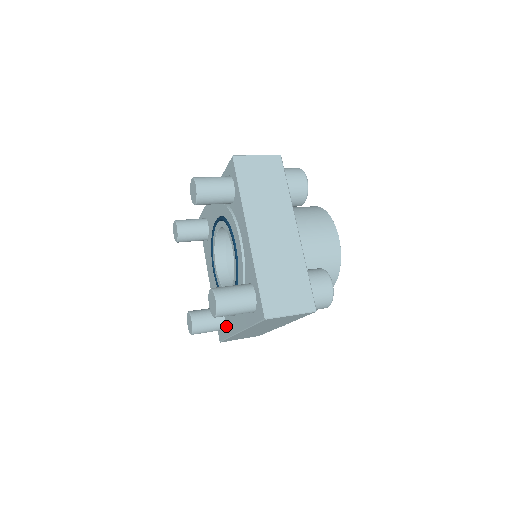
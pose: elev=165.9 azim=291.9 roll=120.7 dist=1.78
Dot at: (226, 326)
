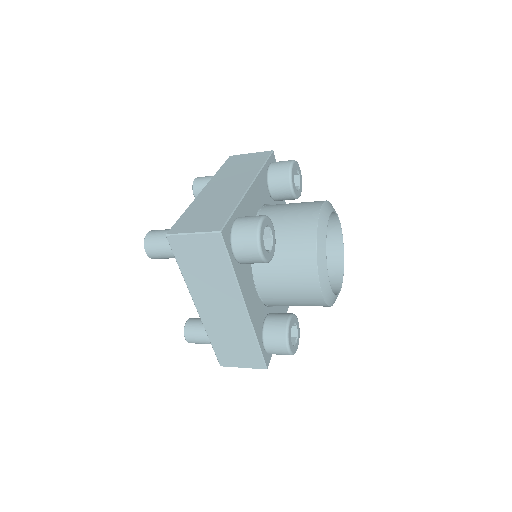
Dot at: occluded
